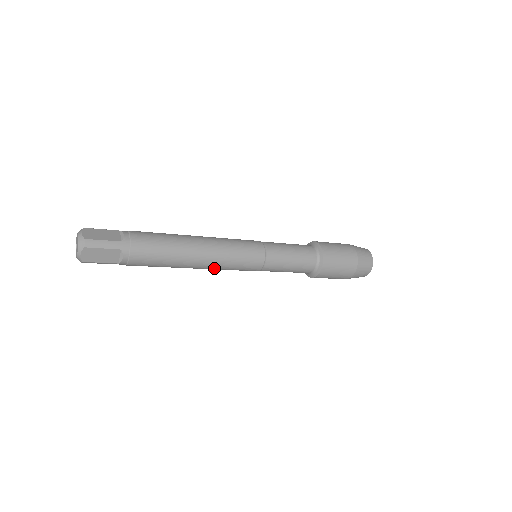
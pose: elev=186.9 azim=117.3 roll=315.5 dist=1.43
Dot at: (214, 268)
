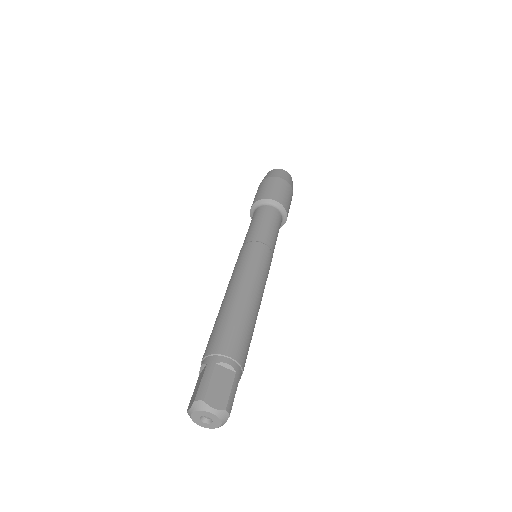
Dot at: occluded
